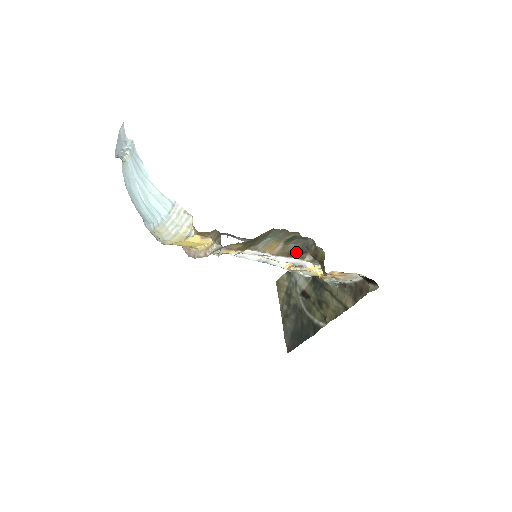
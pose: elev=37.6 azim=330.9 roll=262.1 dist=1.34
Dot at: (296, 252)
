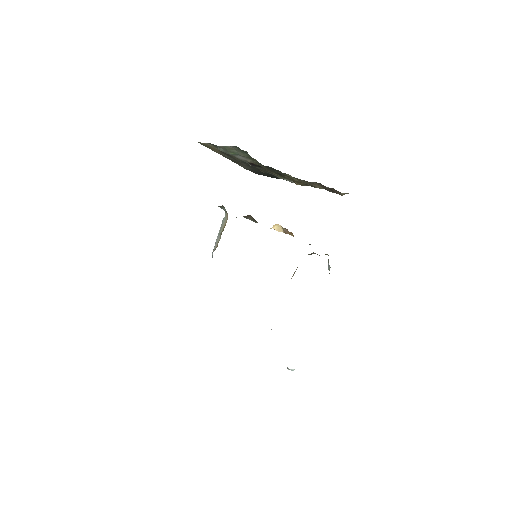
Dot at: occluded
